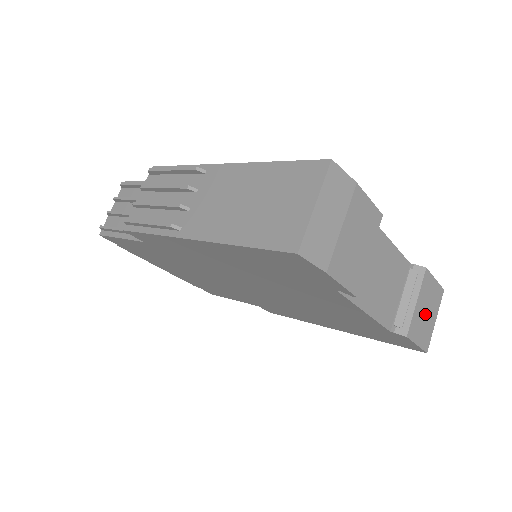
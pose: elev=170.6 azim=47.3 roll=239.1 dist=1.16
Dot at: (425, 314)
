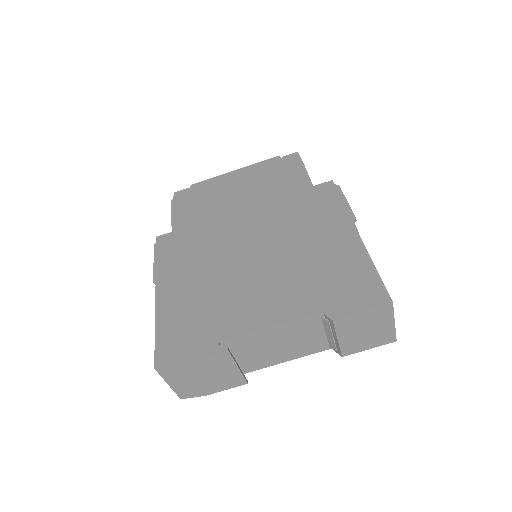
Dot at: (365, 333)
